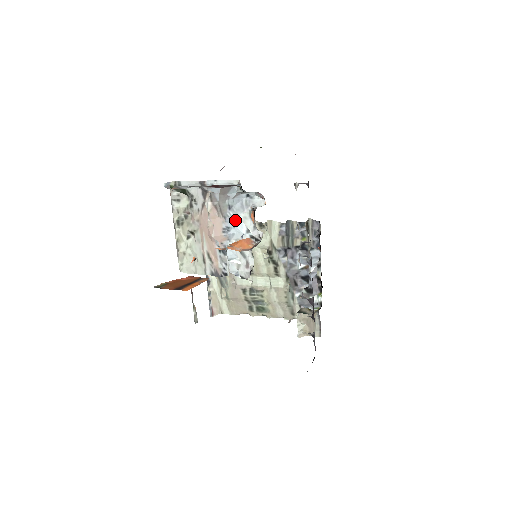
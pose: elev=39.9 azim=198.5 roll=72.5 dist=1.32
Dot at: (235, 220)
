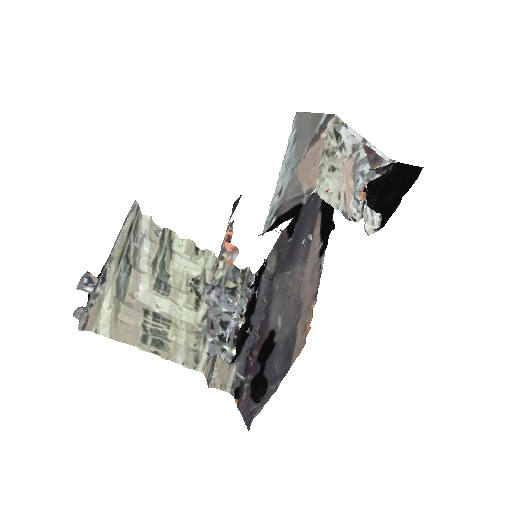
Dot at: occluded
